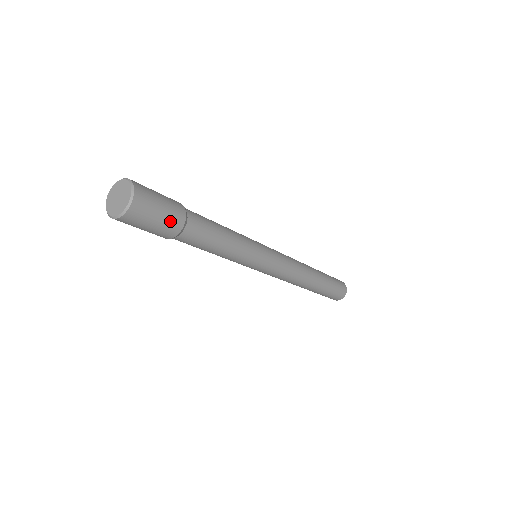
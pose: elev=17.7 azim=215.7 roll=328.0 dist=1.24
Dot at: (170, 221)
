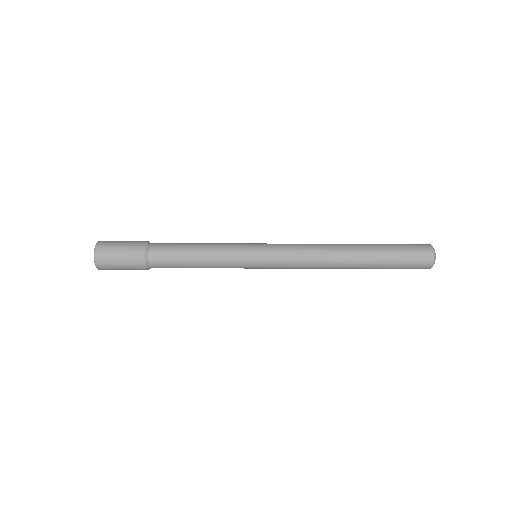
Dot at: (131, 262)
